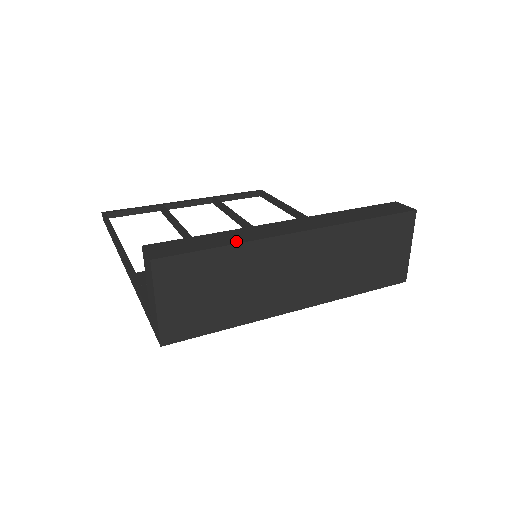
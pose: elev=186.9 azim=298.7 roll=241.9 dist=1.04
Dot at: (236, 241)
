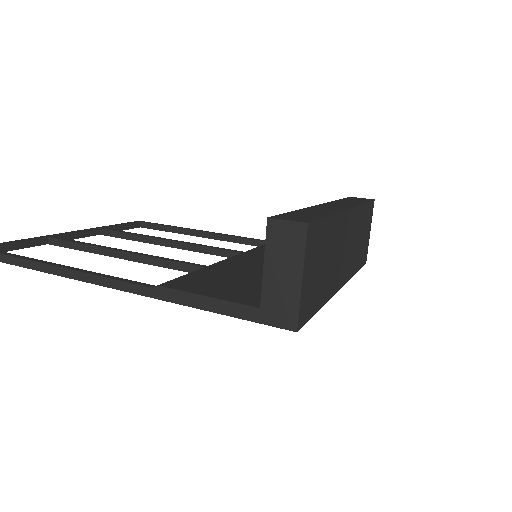
Dot at: (329, 212)
